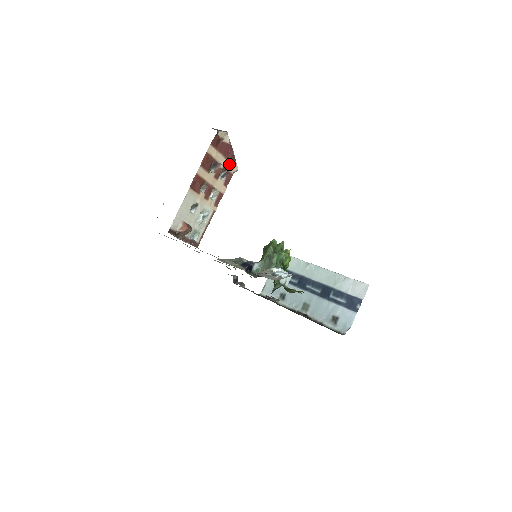
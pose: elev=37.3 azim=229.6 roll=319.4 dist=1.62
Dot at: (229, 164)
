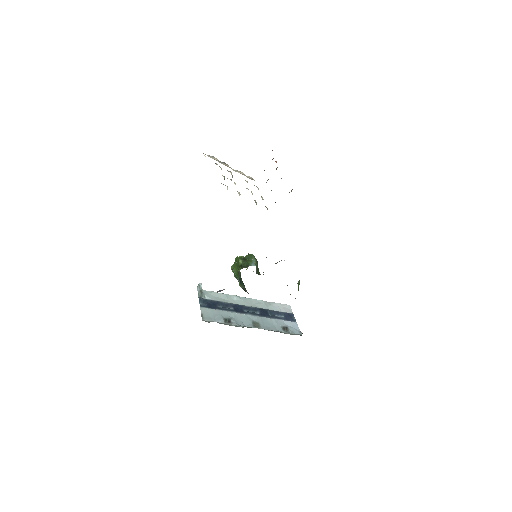
Dot at: occluded
